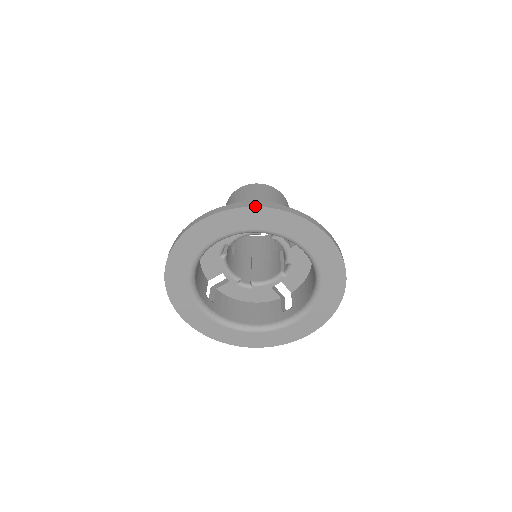
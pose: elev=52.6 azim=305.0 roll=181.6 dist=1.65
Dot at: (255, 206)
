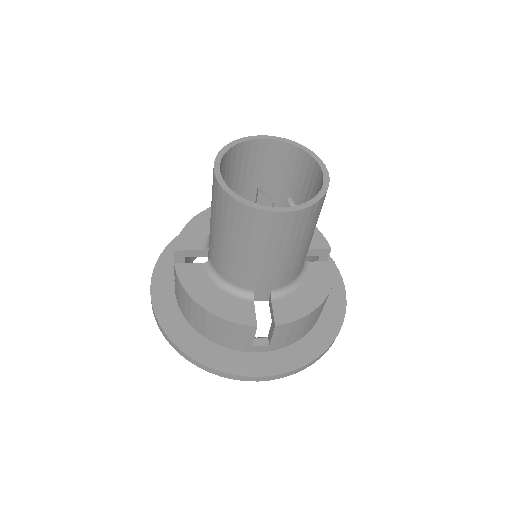
Dot at: occluded
